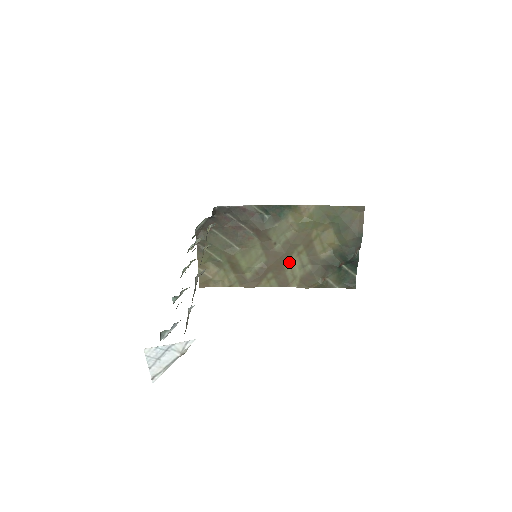
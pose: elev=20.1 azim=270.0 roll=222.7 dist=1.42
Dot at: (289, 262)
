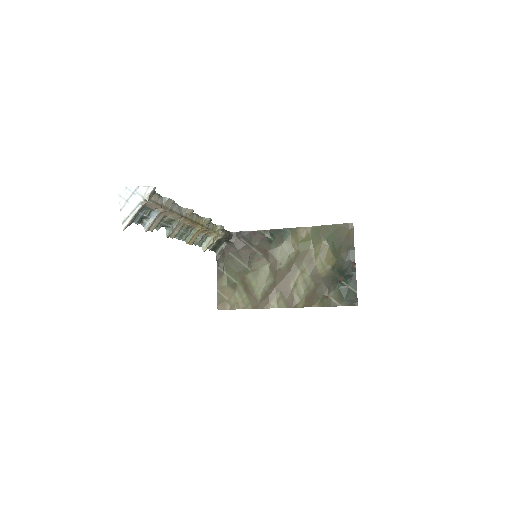
Dot at: (294, 282)
